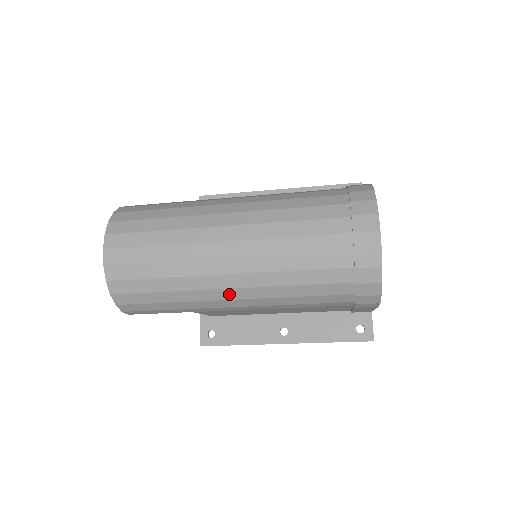
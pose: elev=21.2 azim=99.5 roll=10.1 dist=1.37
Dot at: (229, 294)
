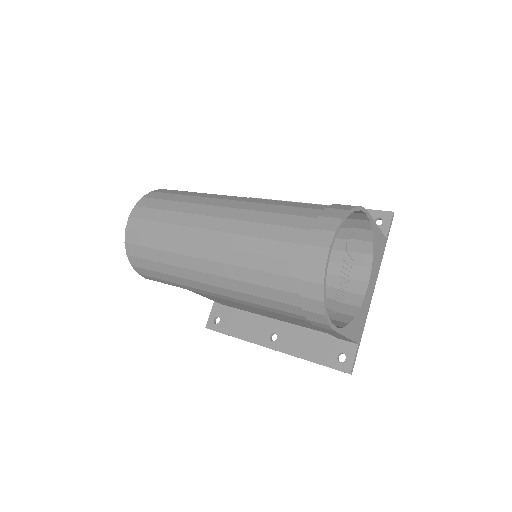
Dot at: (204, 278)
